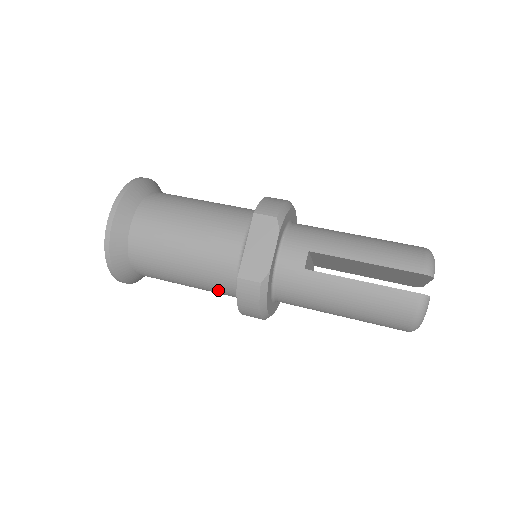
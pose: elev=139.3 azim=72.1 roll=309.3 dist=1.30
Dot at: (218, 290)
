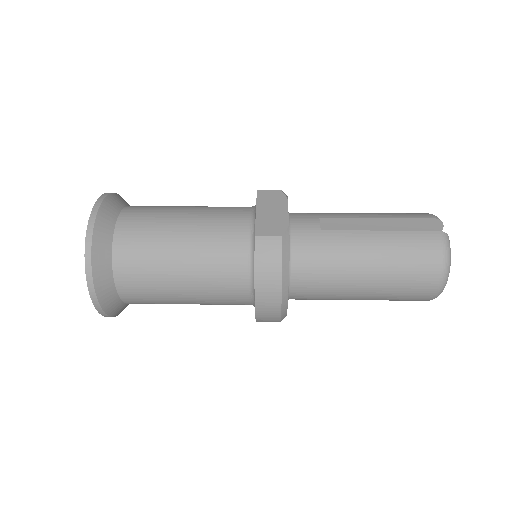
Dot at: (224, 280)
